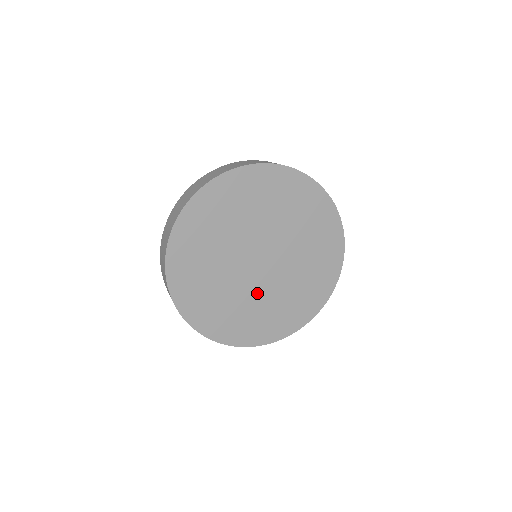
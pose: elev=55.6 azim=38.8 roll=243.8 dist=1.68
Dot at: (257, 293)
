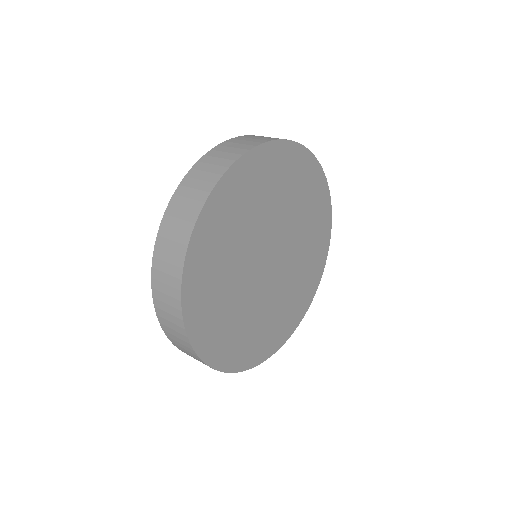
Dot at: (273, 297)
